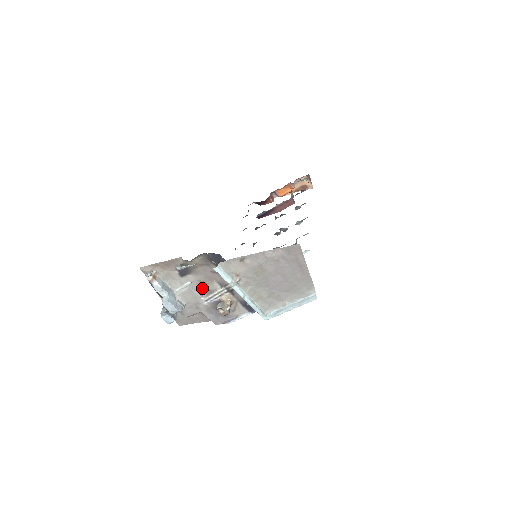
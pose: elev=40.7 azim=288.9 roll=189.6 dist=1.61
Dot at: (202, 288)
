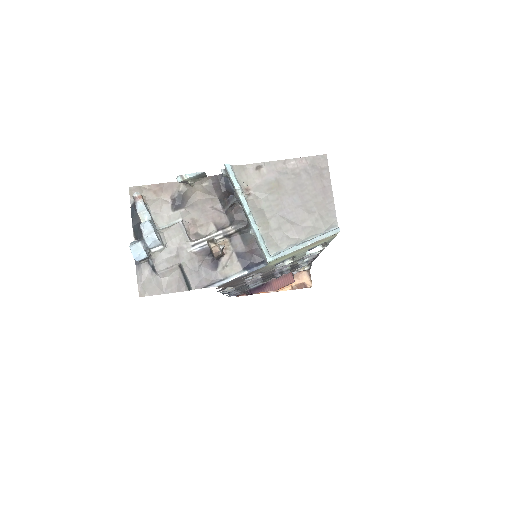
Dot at: (192, 231)
